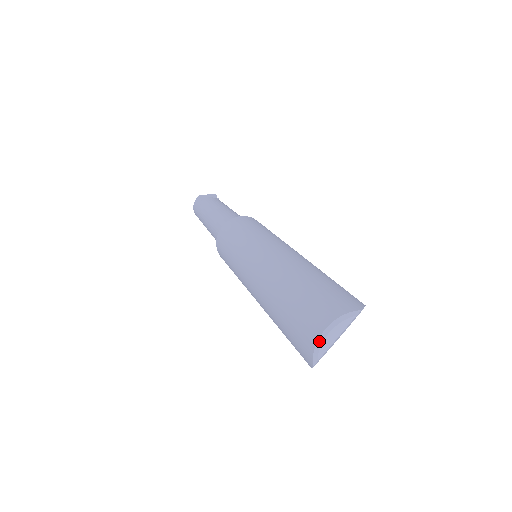
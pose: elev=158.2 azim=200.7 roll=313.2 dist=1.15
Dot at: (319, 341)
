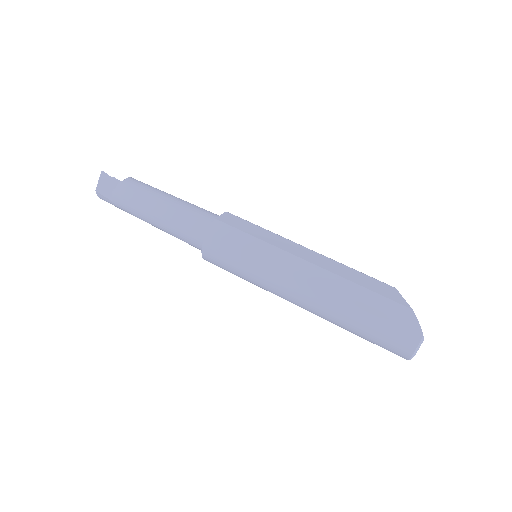
Dot at: occluded
